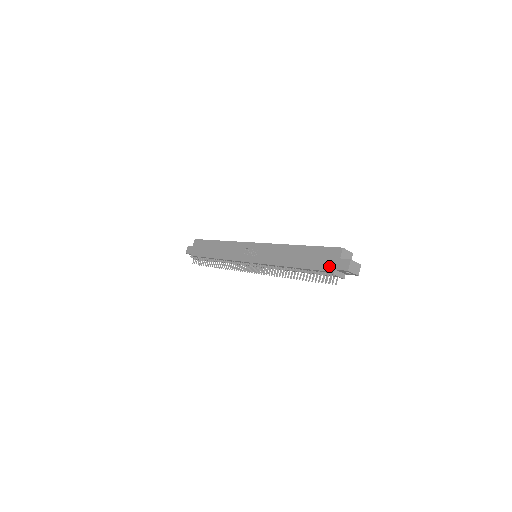
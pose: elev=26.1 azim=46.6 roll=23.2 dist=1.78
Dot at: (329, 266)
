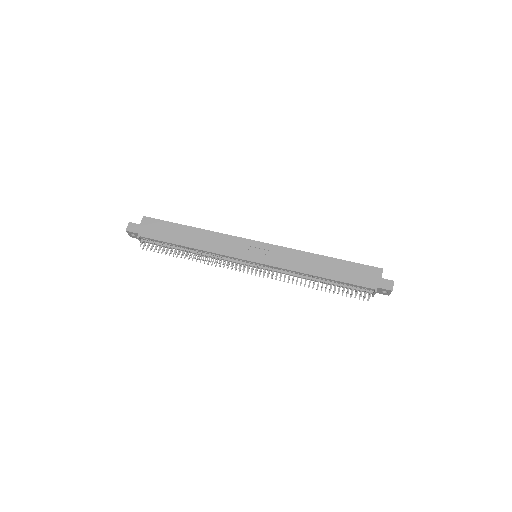
Dot at: (370, 283)
